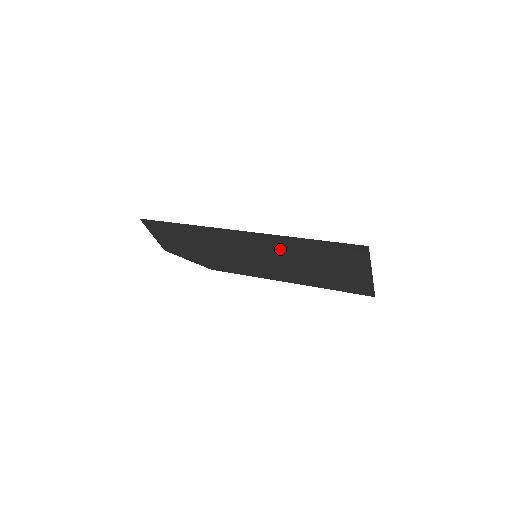
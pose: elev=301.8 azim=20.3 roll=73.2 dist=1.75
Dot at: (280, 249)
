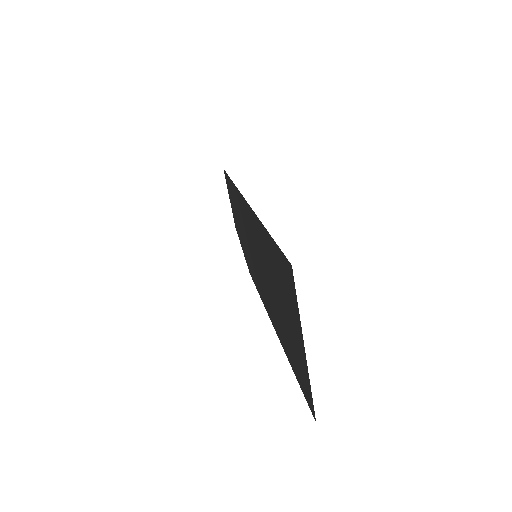
Dot at: occluded
